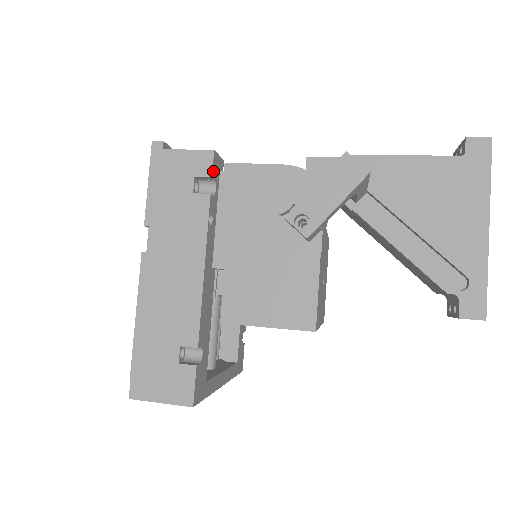
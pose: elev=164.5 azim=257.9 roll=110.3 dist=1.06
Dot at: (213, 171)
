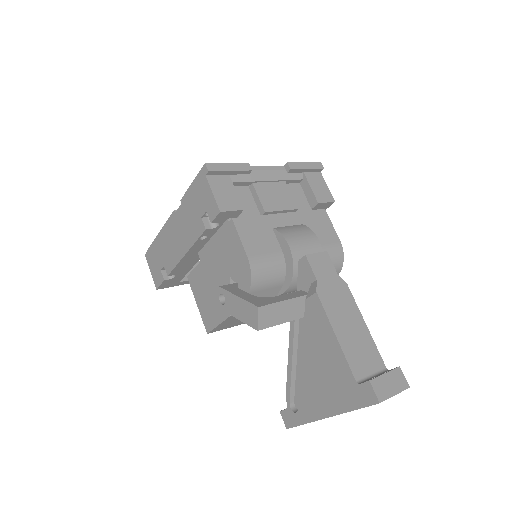
Dot at: (215, 220)
